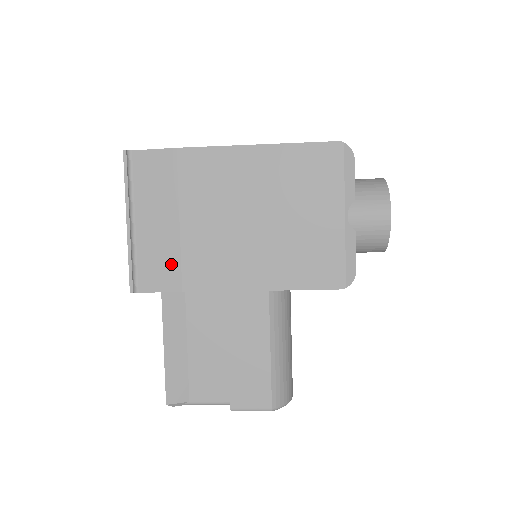
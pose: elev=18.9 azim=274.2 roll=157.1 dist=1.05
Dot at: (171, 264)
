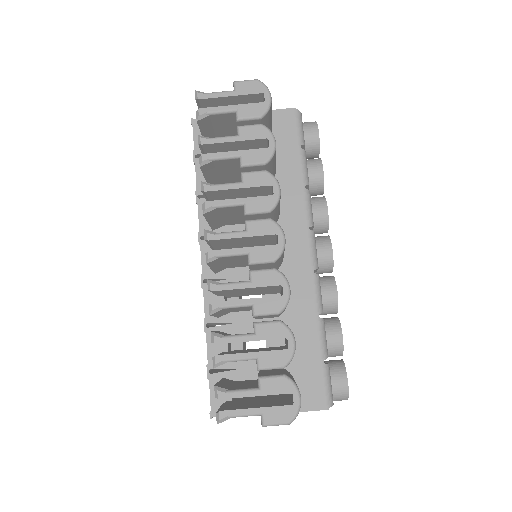
Dot at: occluded
